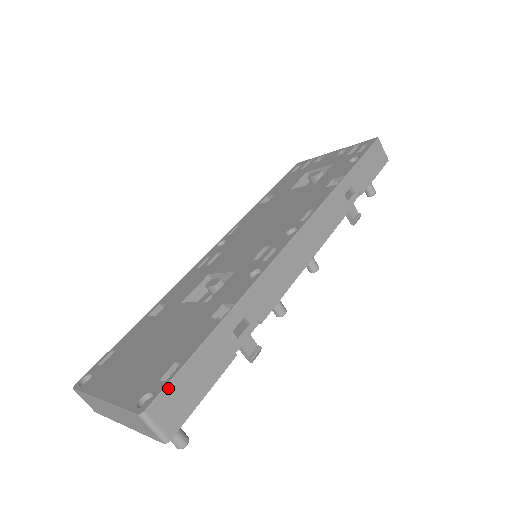
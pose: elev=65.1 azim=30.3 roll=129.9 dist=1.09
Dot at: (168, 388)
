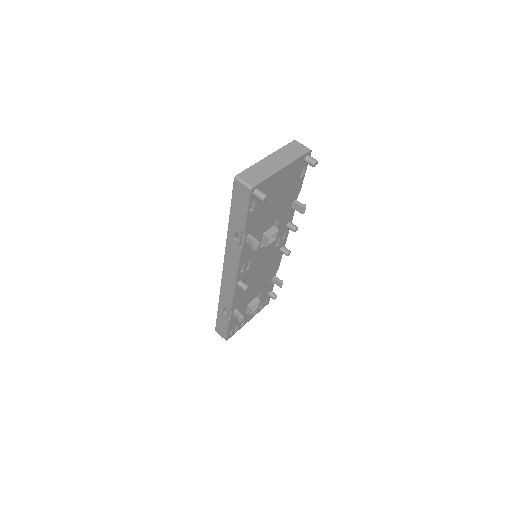
Dot at: occluded
